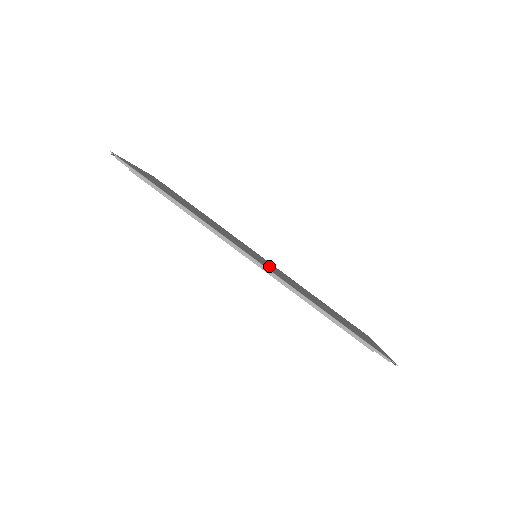
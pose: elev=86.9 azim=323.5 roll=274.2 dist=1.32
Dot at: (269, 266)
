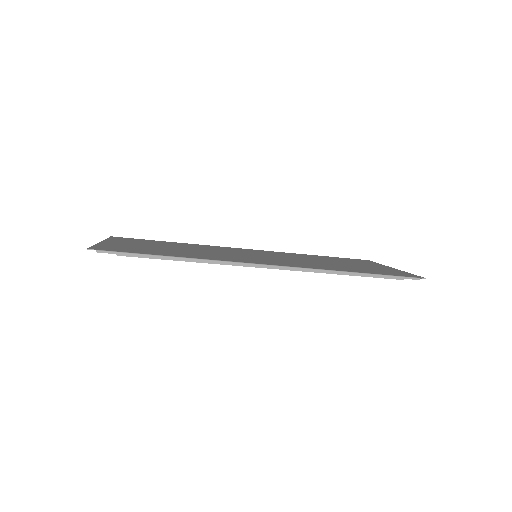
Dot at: (275, 259)
